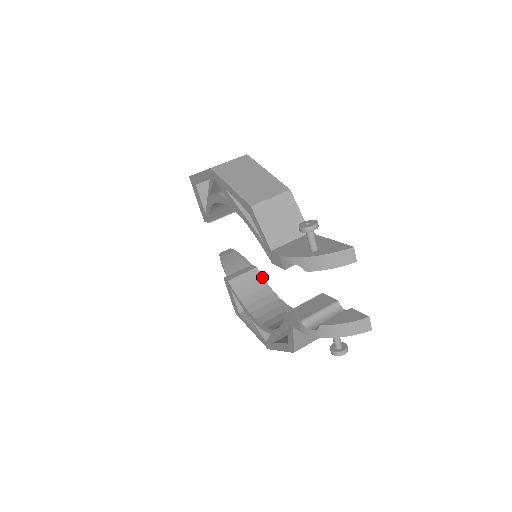
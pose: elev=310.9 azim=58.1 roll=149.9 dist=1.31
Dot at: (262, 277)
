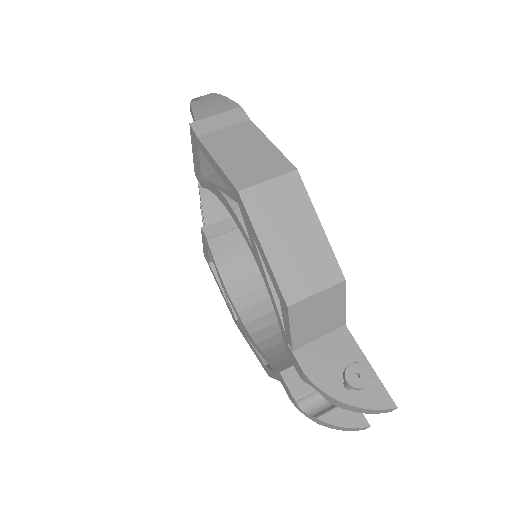
Dot at: occluded
